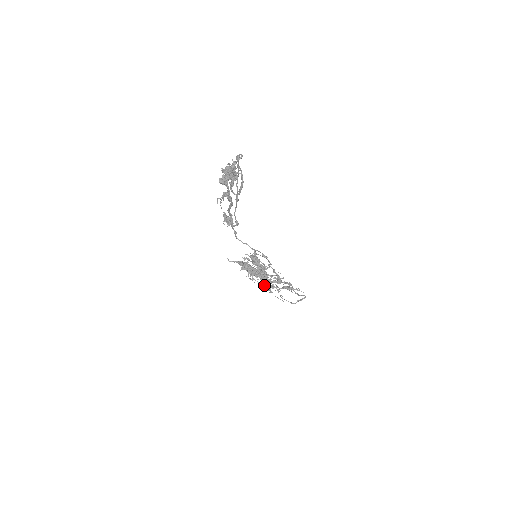
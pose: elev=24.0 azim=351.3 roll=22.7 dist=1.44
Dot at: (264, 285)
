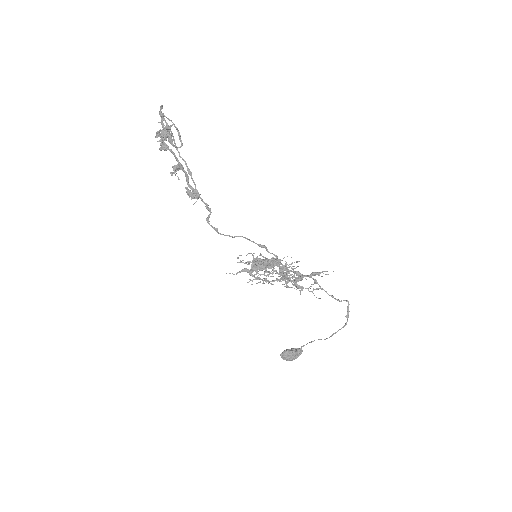
Dot at: (285, 275)
